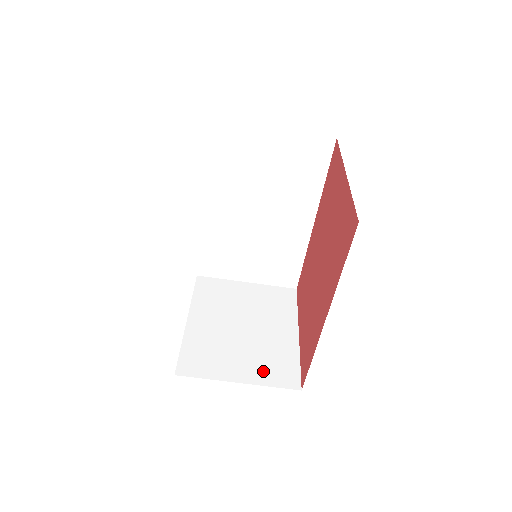
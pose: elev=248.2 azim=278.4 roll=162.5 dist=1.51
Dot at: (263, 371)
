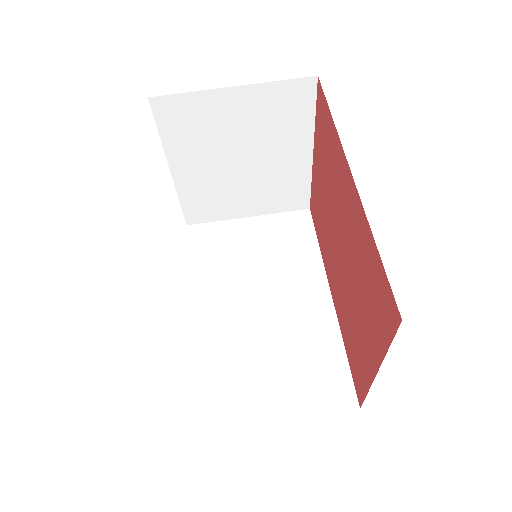
Dot at: occluded
